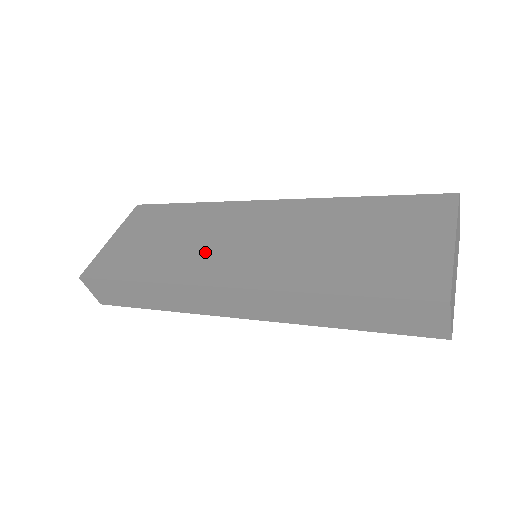
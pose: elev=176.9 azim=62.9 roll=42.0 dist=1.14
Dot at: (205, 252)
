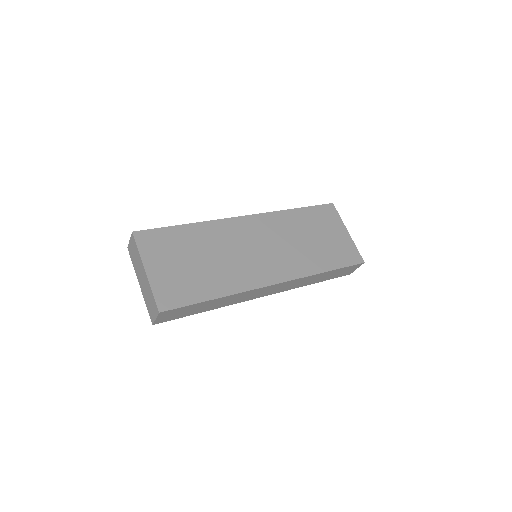
Dot at: (242, 264)
